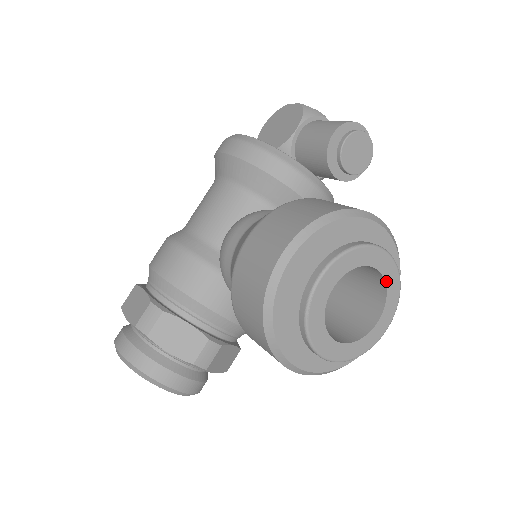
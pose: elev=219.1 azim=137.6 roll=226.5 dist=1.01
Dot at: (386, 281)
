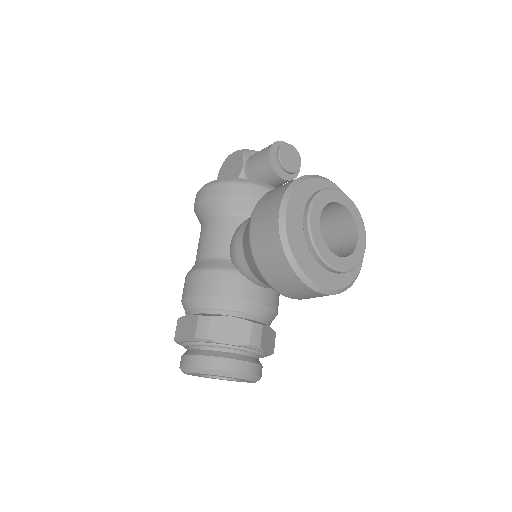
Dot at: (349, 210)
